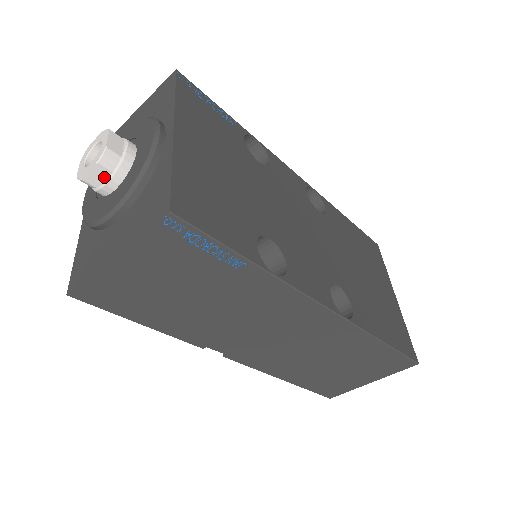
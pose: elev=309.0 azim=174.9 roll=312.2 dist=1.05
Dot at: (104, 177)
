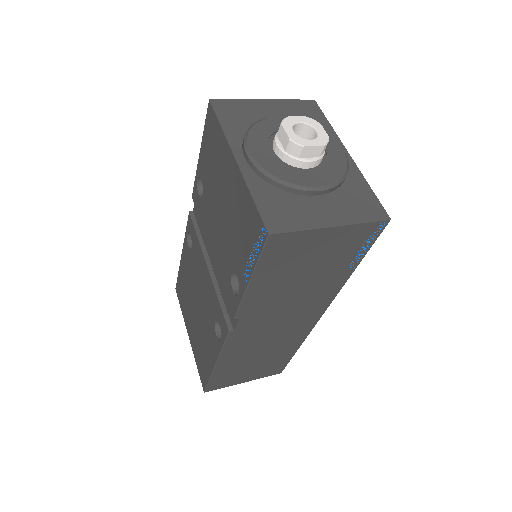
Dot at: (312, 156)
